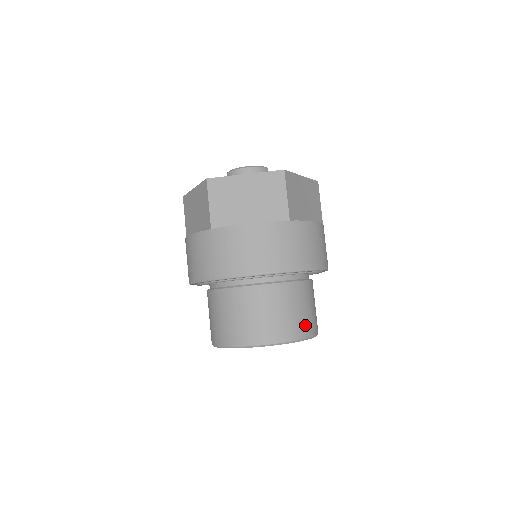
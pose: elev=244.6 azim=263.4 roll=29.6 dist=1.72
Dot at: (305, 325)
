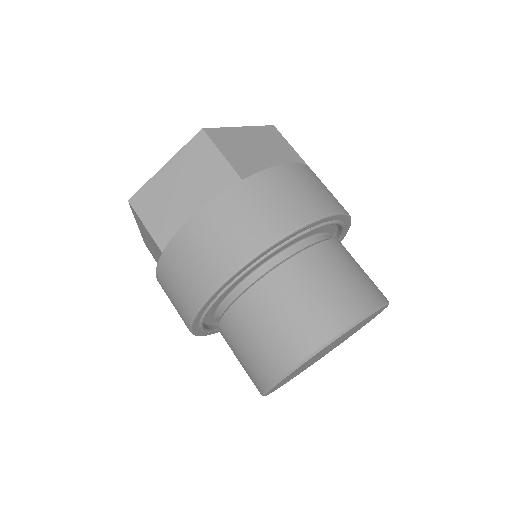
Dot at: (352, 299)
